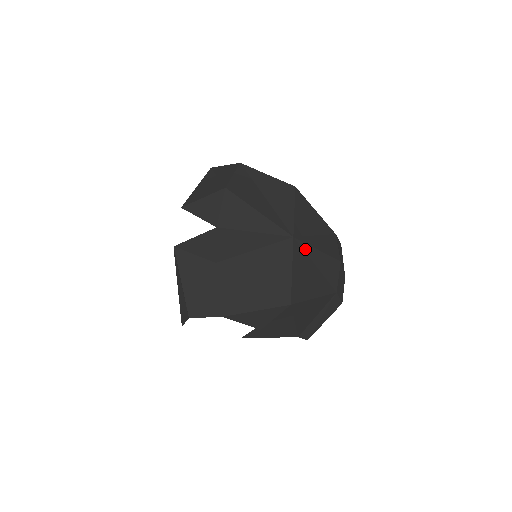
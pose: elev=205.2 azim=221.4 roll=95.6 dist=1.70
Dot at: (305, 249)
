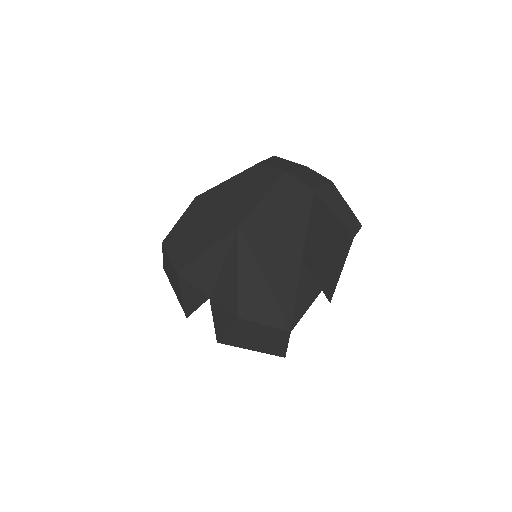
Dot at: (255, 215)
